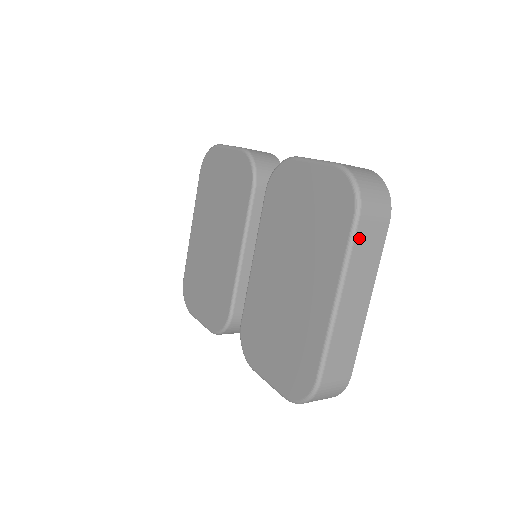
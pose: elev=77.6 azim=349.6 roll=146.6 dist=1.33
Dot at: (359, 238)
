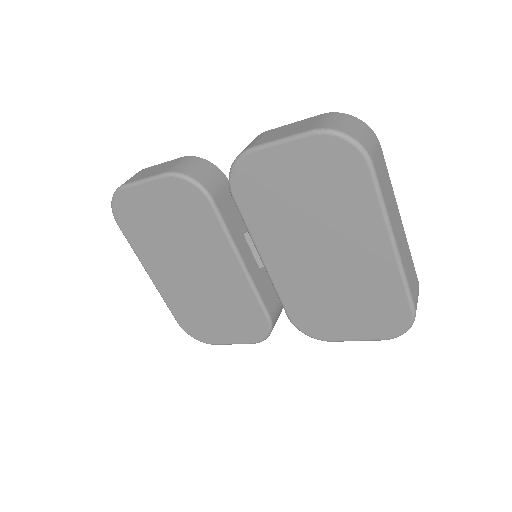
Dot at: (380, 180)
